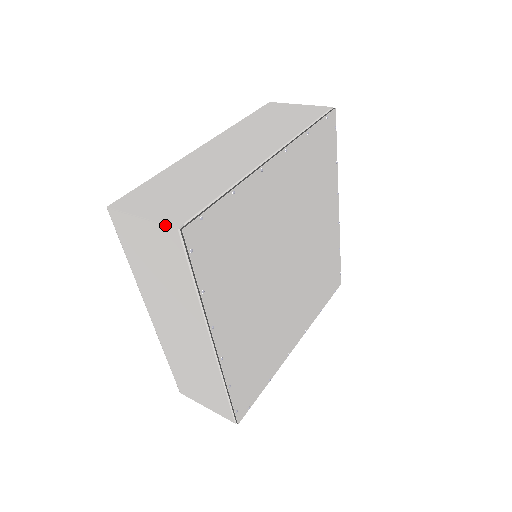
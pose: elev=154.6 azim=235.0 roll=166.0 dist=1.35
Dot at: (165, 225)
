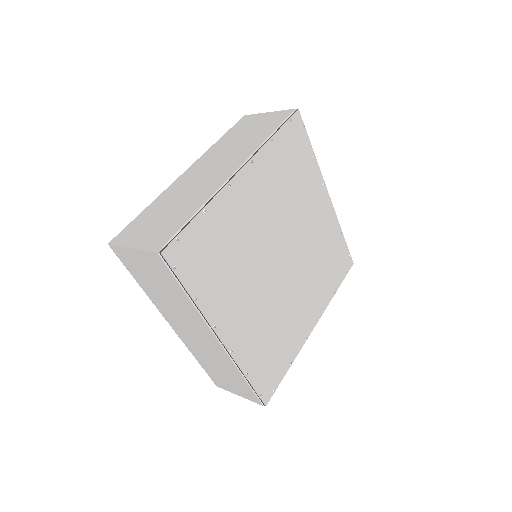
Dot at: (148, 251)
